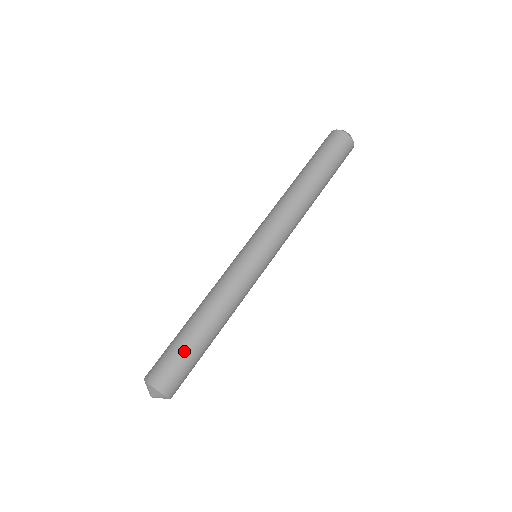
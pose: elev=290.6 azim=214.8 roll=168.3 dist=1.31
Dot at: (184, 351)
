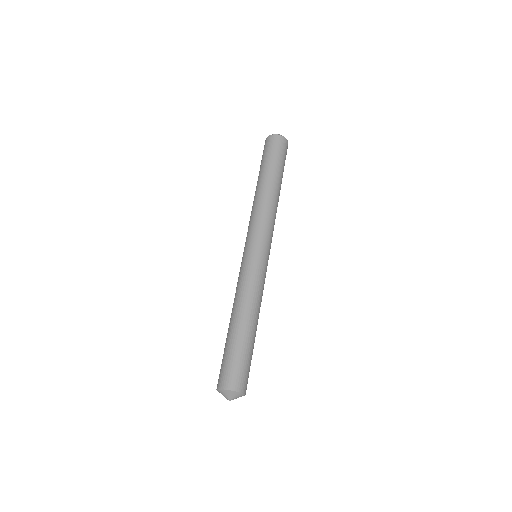
Dot at: (226, 350)
